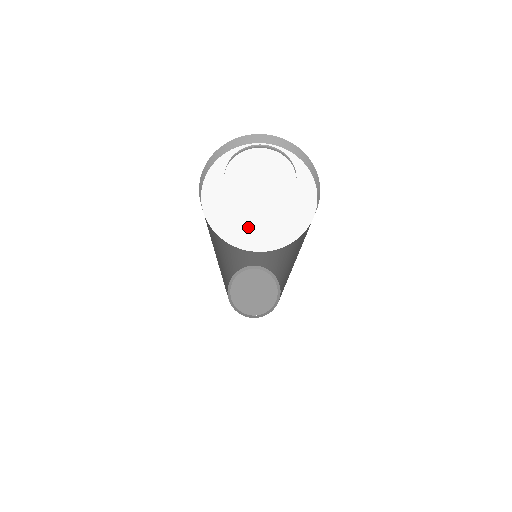
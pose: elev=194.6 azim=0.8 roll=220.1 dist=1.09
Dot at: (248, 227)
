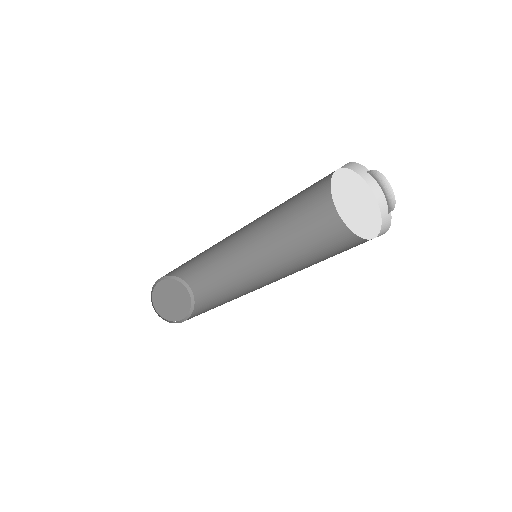
Dot at: (361, 224)
